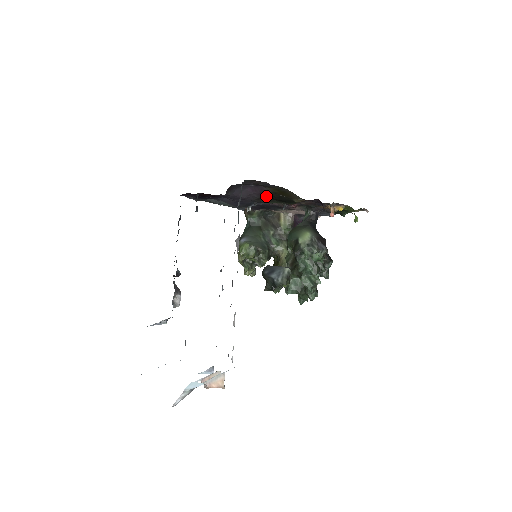
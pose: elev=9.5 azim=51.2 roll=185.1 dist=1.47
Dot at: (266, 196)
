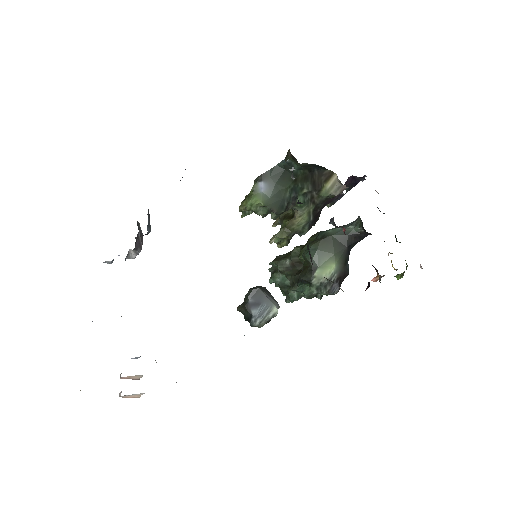
Dot at: occluded
